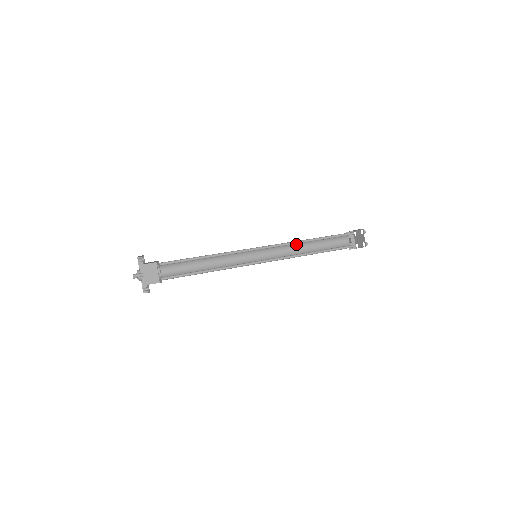
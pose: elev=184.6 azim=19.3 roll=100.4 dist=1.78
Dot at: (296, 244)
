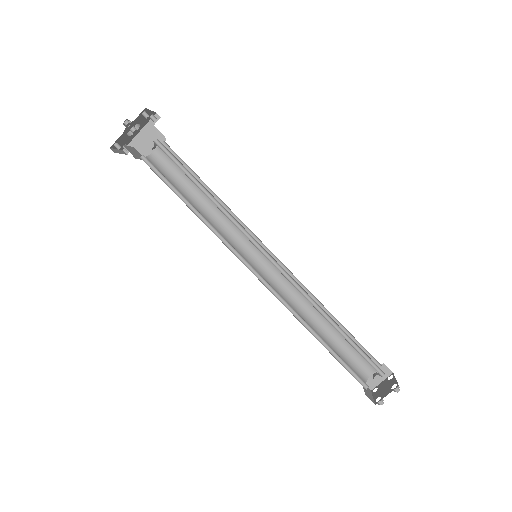
Dot at: occluded
